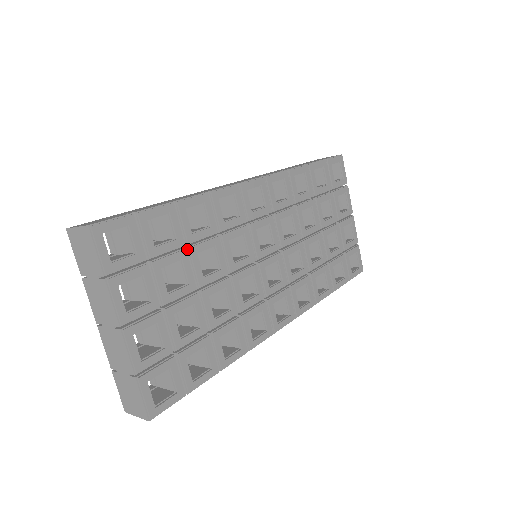
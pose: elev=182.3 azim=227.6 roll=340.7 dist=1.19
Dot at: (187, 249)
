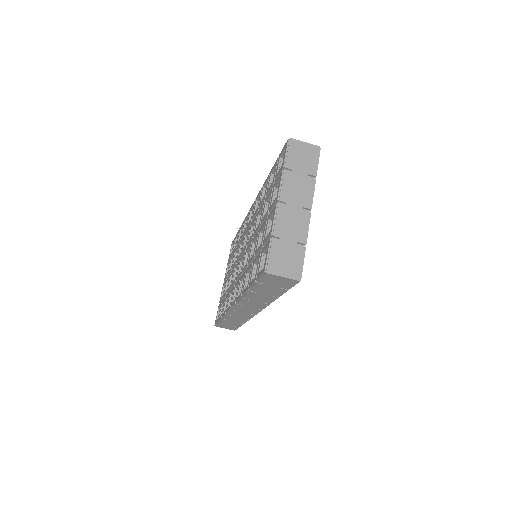
Dot at: occluded
